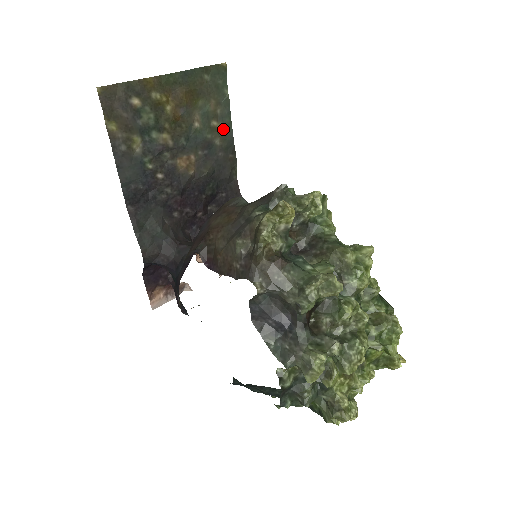
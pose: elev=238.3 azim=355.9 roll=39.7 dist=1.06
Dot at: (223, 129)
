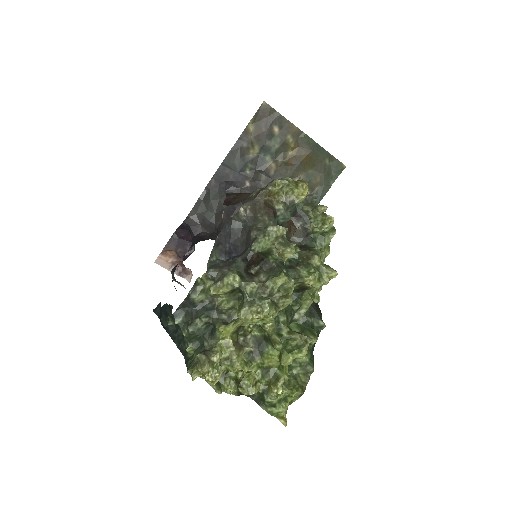
Dot at: occluded
